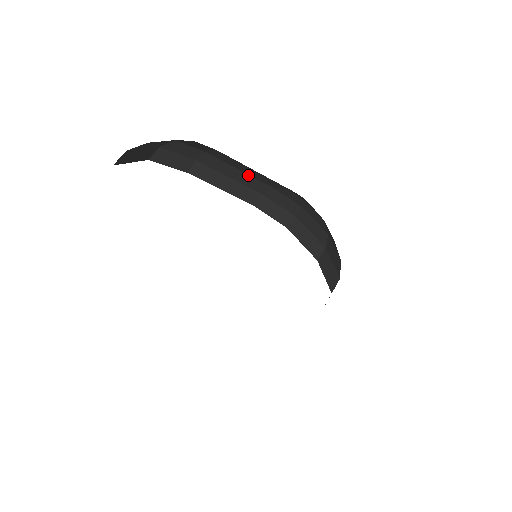
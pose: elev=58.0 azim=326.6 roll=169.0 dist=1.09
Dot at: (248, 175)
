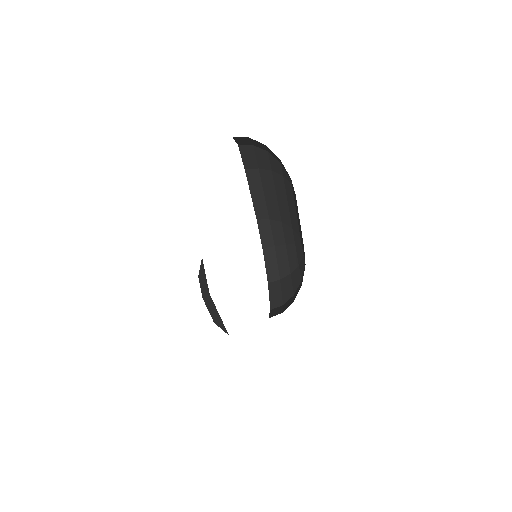
Dot at: (277, 203)
